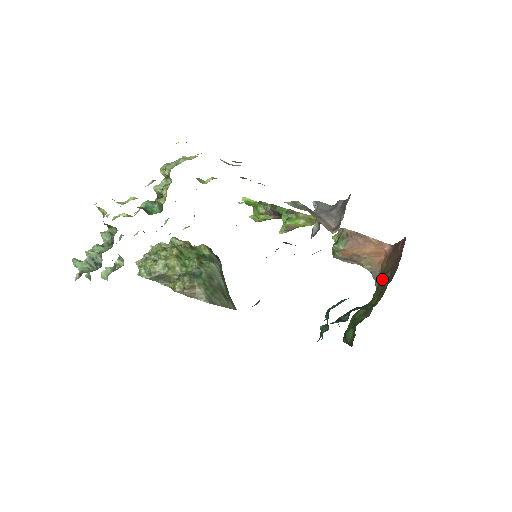
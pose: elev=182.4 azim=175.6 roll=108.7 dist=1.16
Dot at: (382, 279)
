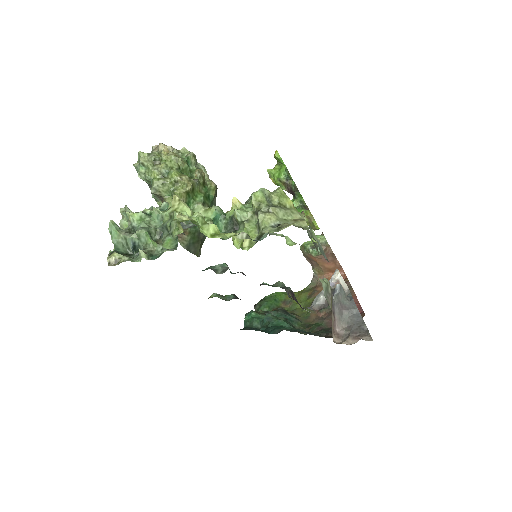
Dot at: (325, 335)
